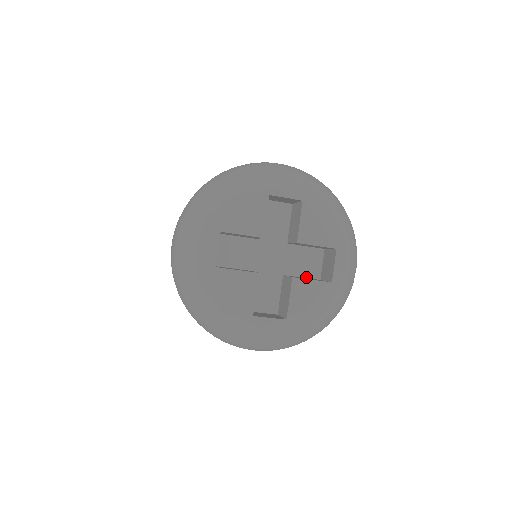
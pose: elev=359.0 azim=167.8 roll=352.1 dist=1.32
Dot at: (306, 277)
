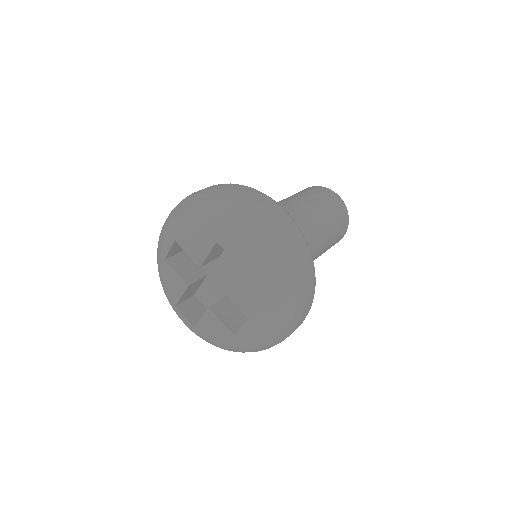
Dot at: occluded
